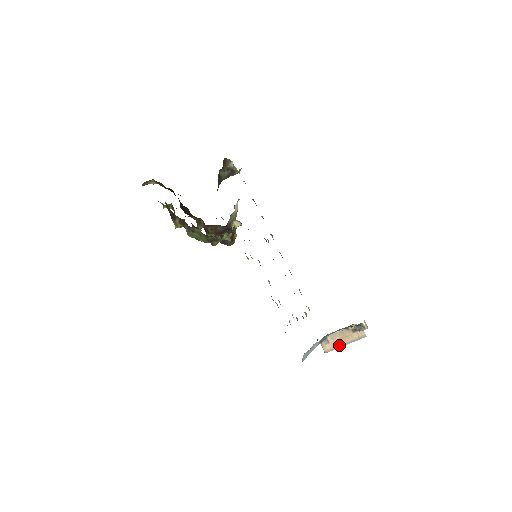
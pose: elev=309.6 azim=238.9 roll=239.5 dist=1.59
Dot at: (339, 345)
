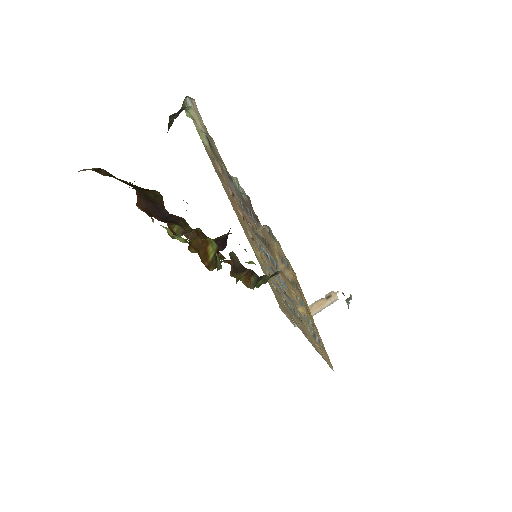
Dot at: (312, 315)
